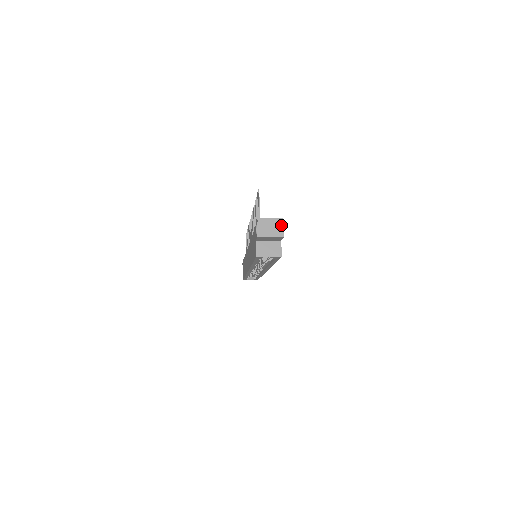
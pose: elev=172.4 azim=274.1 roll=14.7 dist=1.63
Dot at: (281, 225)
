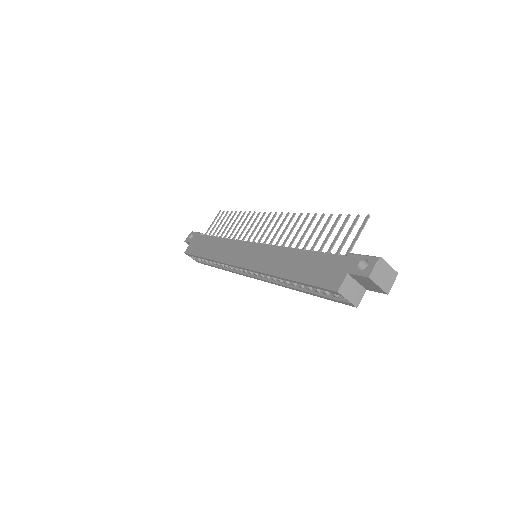
Dot at: (393, 280)
